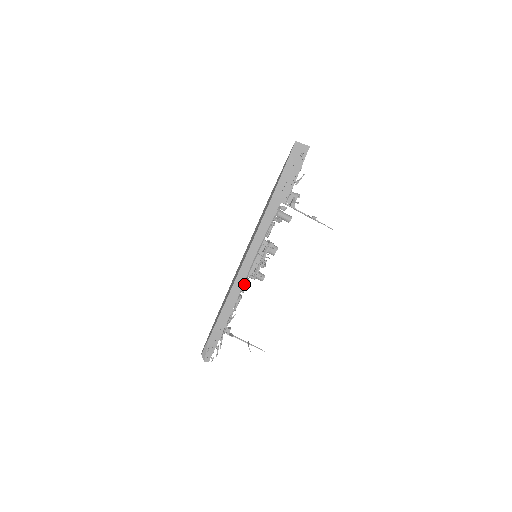
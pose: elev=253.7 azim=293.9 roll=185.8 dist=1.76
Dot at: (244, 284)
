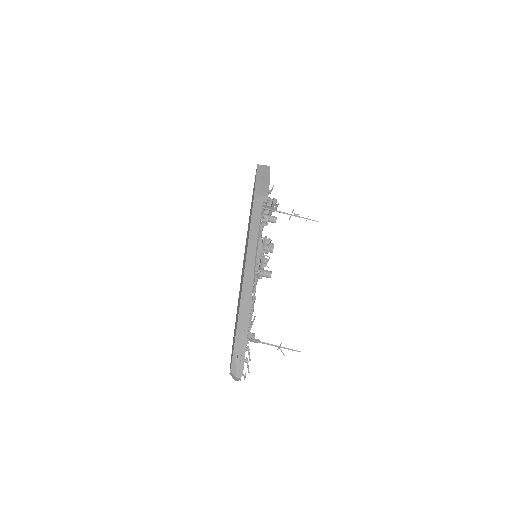
Dot at: occluded
